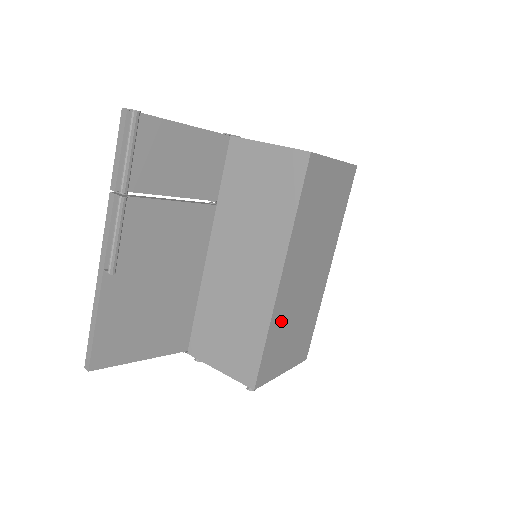
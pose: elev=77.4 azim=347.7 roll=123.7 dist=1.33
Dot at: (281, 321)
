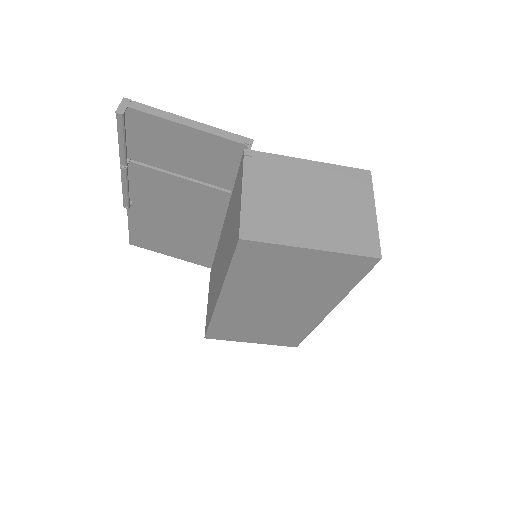
Dot at: (233, 320)
